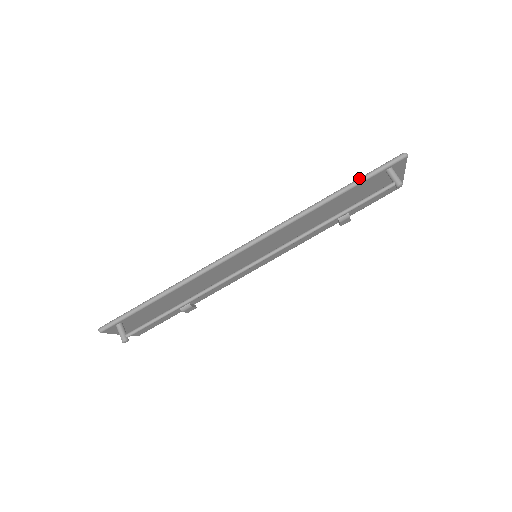
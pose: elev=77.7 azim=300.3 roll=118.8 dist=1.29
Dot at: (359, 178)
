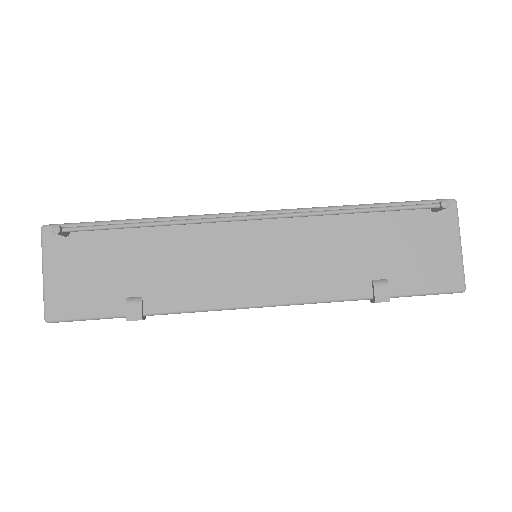
Dot at: (398, 203)
